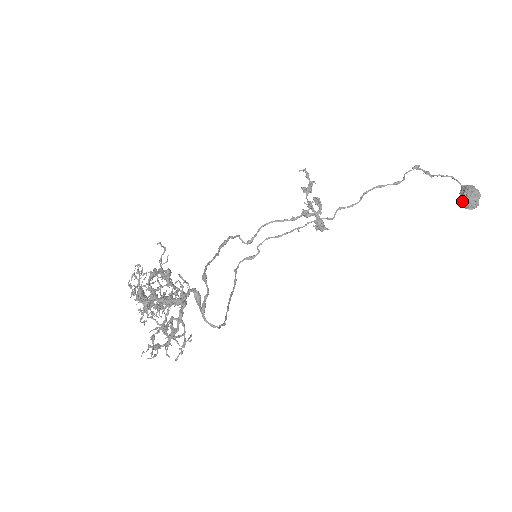
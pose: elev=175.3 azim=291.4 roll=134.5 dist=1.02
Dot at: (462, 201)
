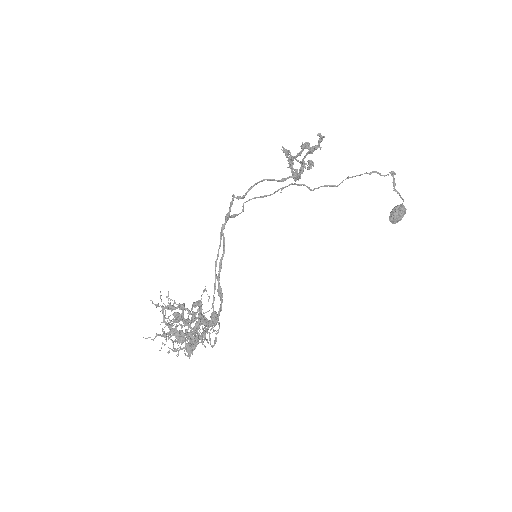
Dot at: (393, 218)
